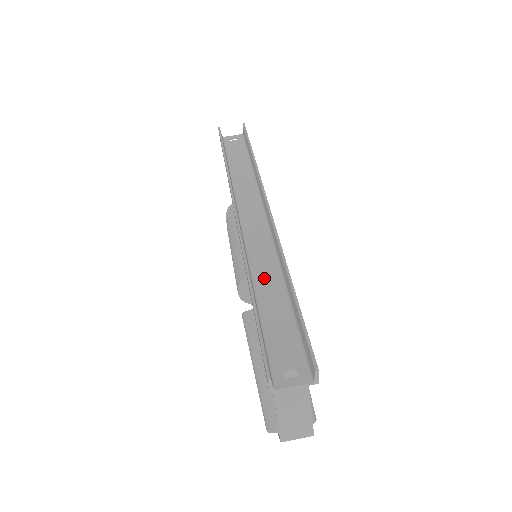
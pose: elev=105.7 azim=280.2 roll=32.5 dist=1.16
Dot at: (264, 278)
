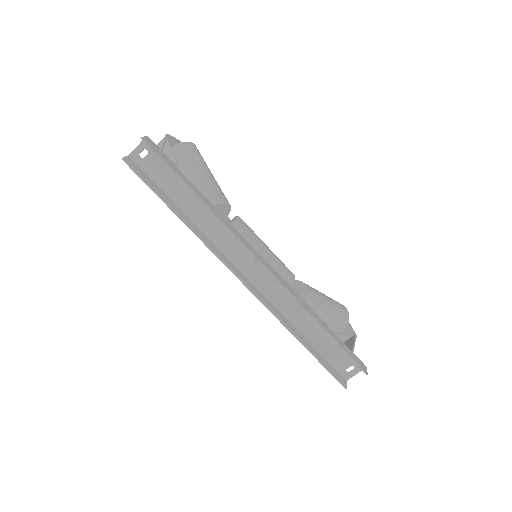
Dot at: (297, 317)
